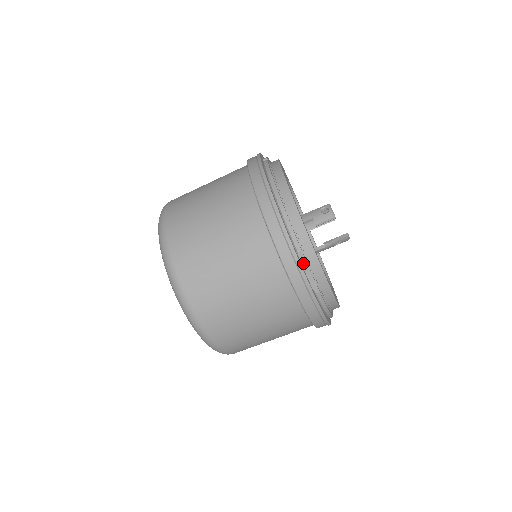
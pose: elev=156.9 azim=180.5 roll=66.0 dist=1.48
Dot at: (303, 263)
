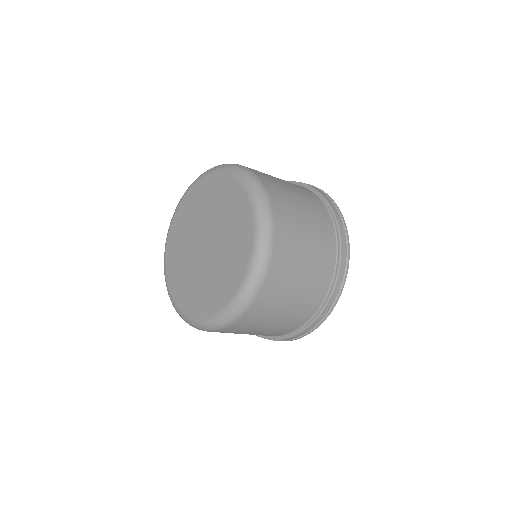
Dot at: occluded
